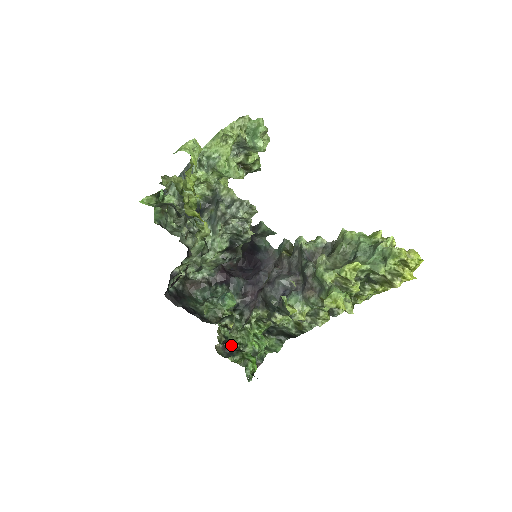
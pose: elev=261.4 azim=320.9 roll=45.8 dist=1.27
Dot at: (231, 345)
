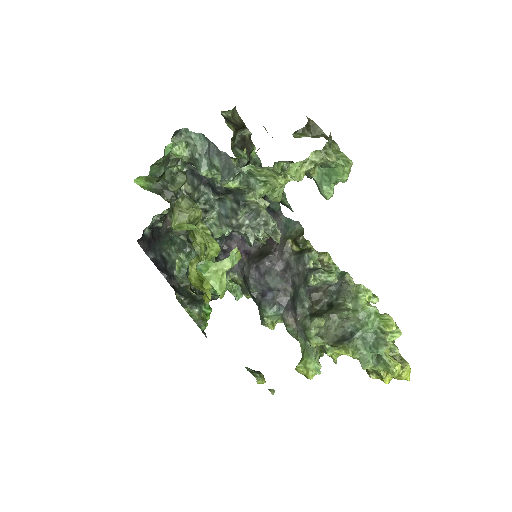
Dot at: occluded
